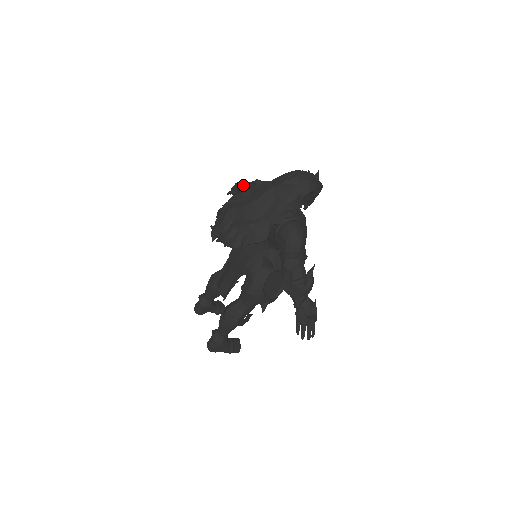
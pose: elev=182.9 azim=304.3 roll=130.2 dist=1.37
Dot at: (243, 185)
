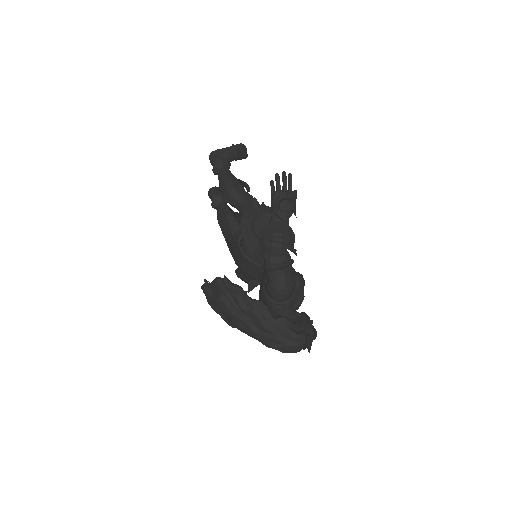
Dot at: (266, 252)
